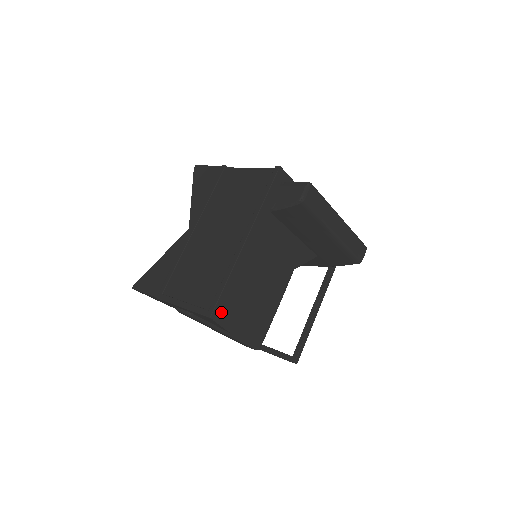
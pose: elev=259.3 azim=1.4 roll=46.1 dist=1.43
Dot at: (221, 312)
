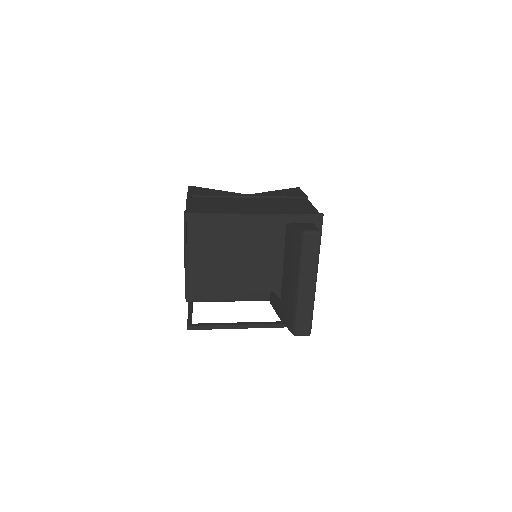
Dot at: (199, 243)
